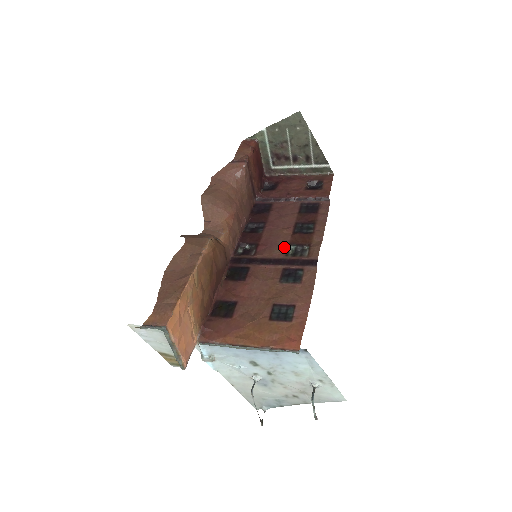
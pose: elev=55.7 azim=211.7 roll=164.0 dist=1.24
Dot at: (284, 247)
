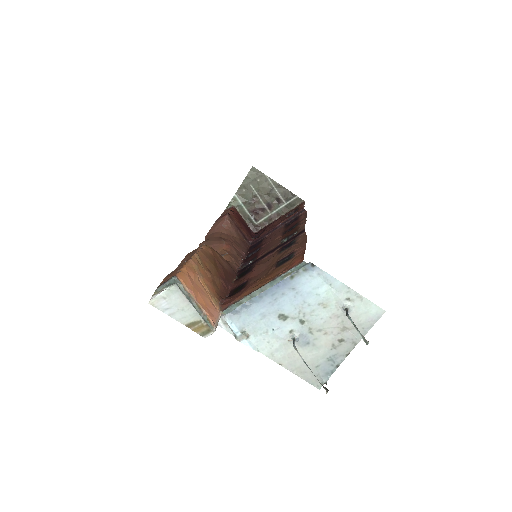
Dot at: (278, 243)
